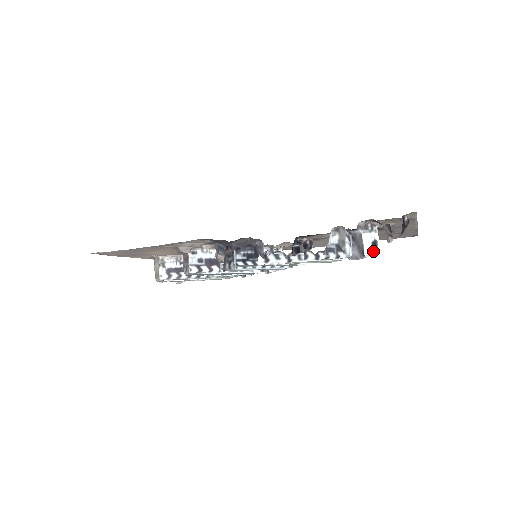
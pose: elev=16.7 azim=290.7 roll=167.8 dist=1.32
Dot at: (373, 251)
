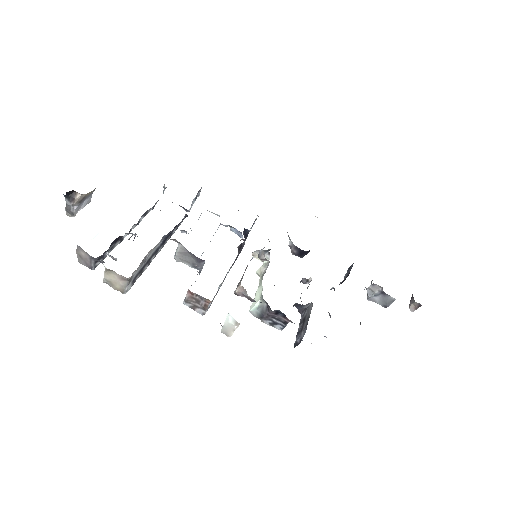
Dot at: occluded
